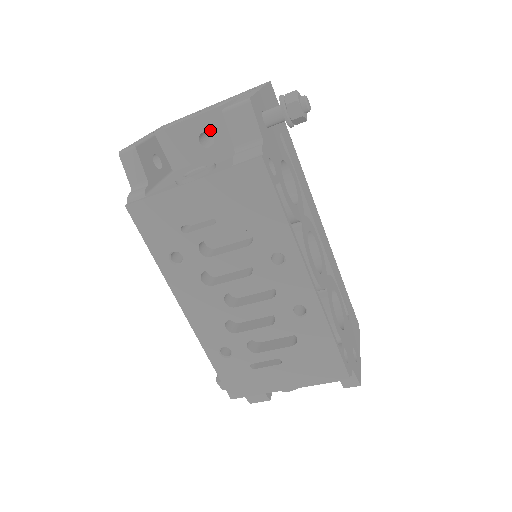
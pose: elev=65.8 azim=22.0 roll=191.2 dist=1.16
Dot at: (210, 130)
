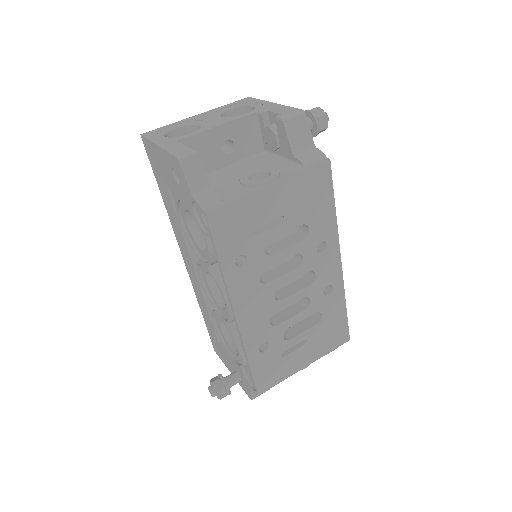
Dot at: (233, 138)
